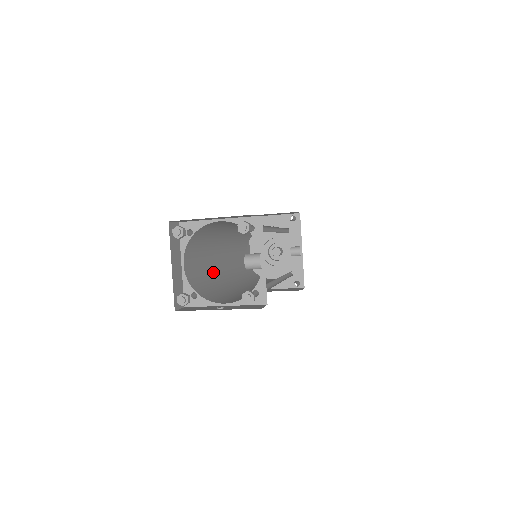
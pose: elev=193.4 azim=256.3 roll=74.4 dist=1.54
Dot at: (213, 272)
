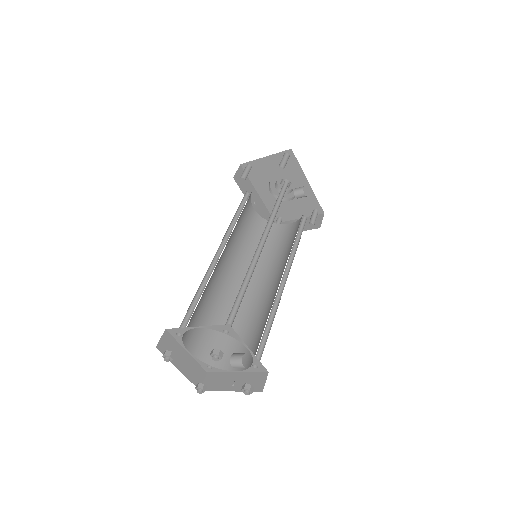
Dot at: (221, 303)
